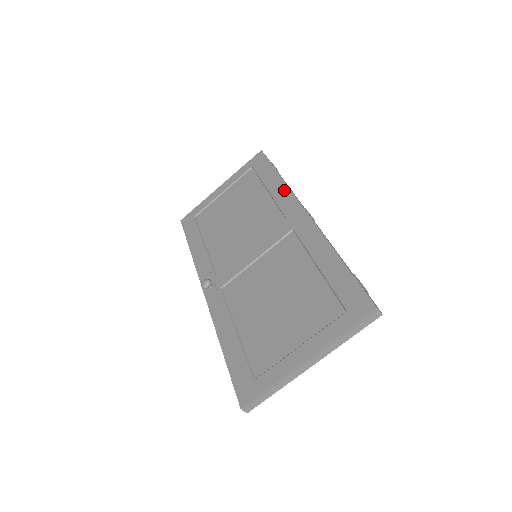
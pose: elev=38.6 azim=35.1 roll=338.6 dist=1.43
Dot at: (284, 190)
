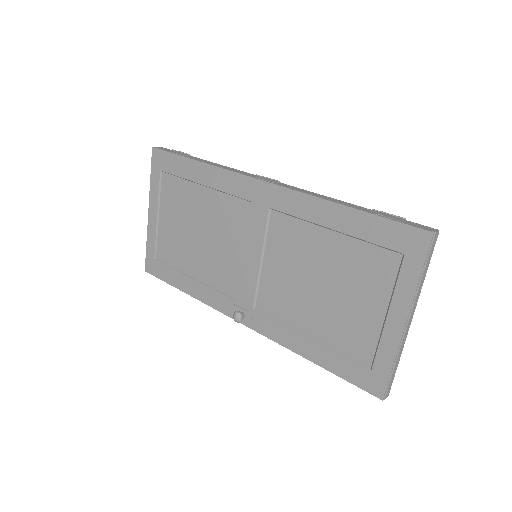
Dot at: (220, 174)
